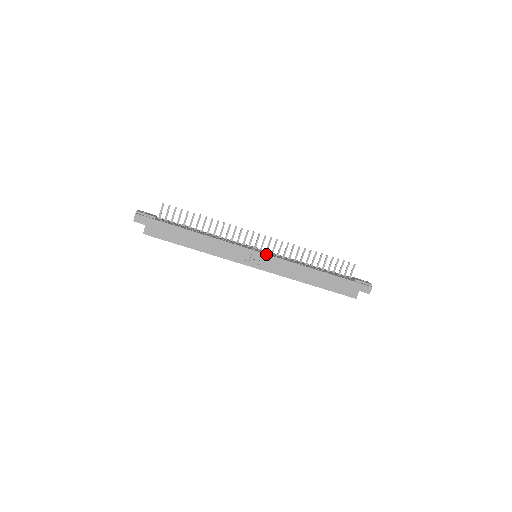
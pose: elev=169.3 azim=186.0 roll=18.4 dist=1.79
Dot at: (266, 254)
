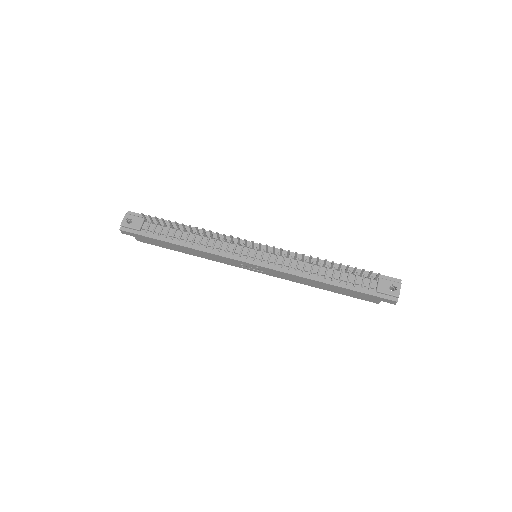
Dot at: (260, 266)
